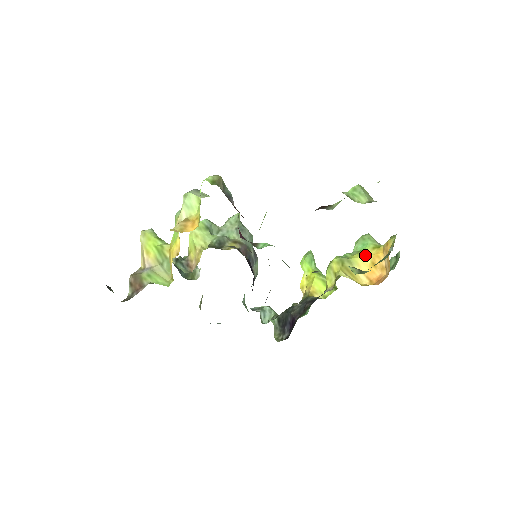
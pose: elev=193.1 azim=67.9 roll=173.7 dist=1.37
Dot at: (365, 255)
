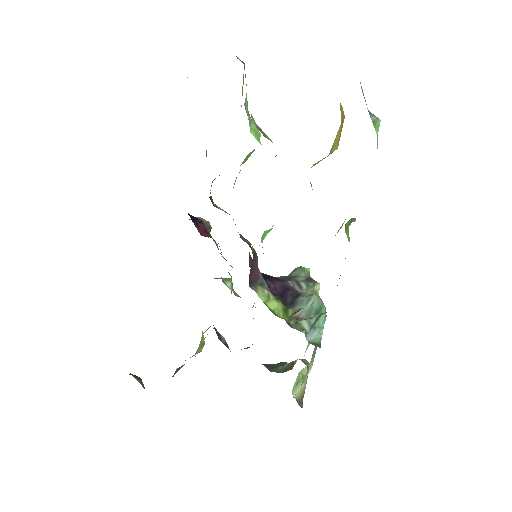
Dot at: (338, 132)
